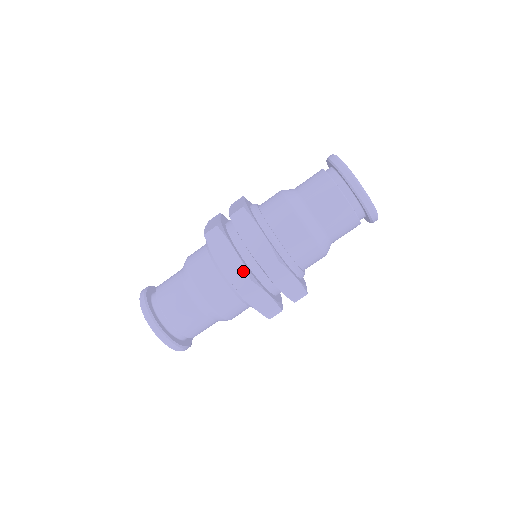
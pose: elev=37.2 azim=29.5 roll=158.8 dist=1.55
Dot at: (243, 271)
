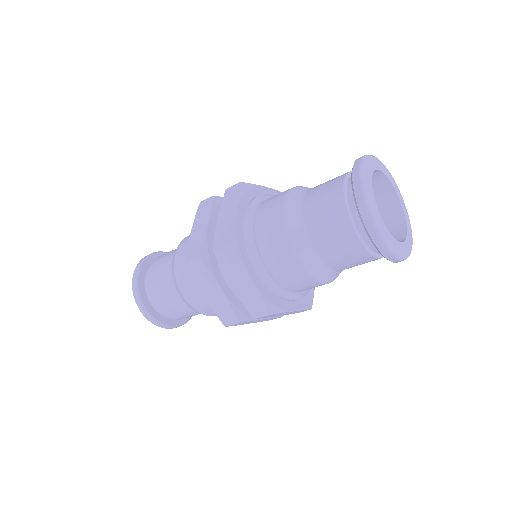
Dot at: (231, 312)
